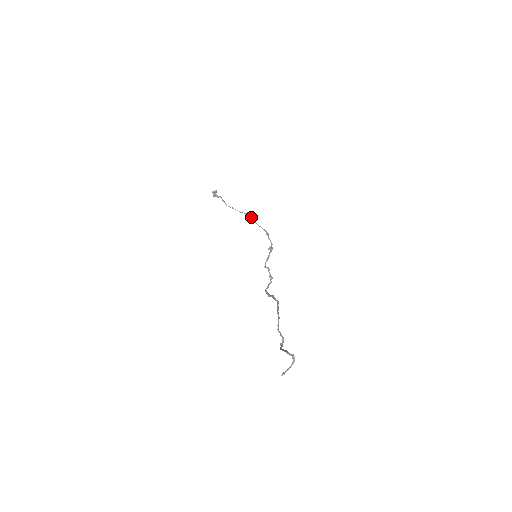
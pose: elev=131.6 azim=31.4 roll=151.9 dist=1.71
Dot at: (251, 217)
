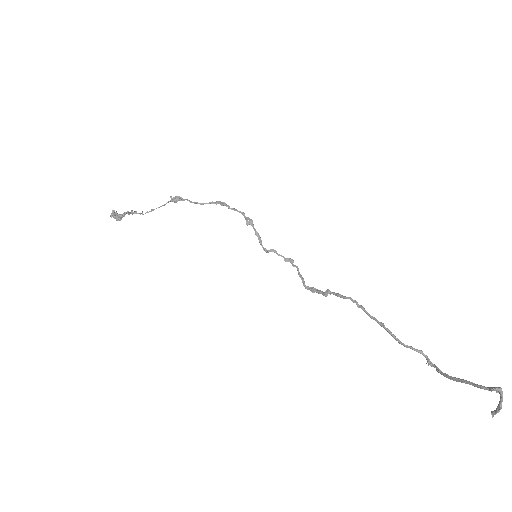
Dot at: (183, 200)
